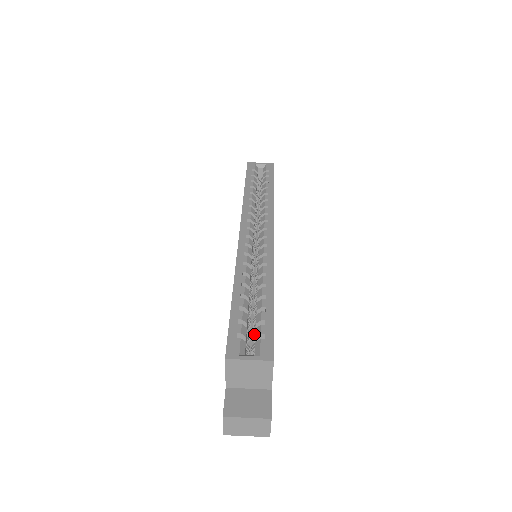
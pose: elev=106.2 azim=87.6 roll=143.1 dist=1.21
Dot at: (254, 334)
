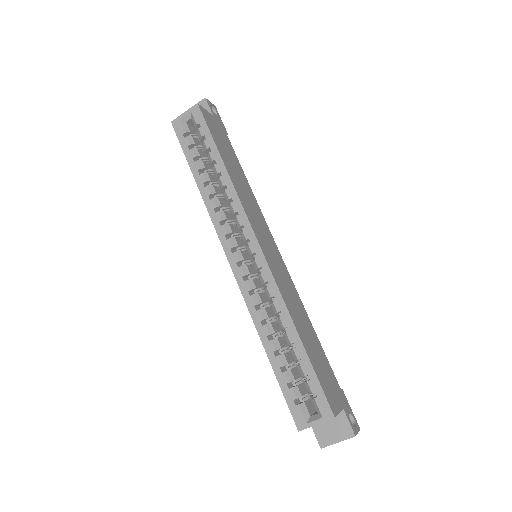
Dot at: (305, 381)
